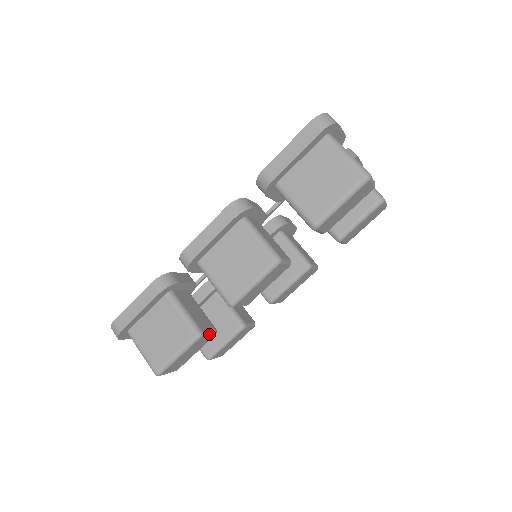
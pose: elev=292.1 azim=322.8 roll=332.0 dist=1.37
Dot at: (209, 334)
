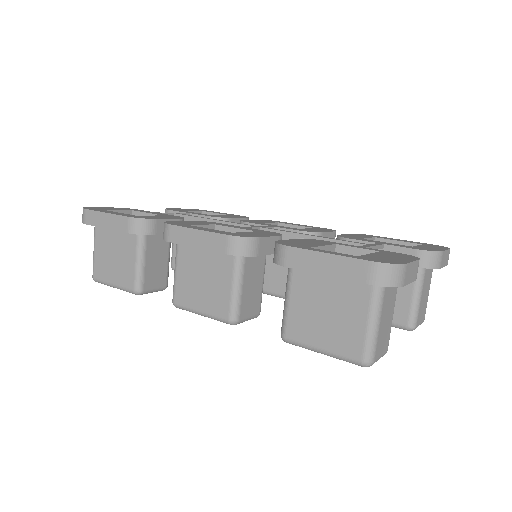
Dot at: occluded
